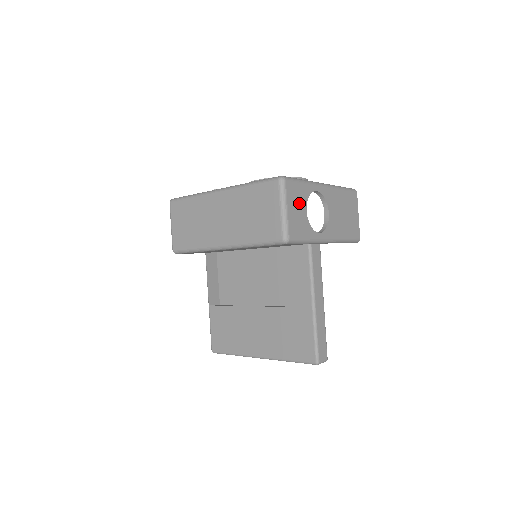
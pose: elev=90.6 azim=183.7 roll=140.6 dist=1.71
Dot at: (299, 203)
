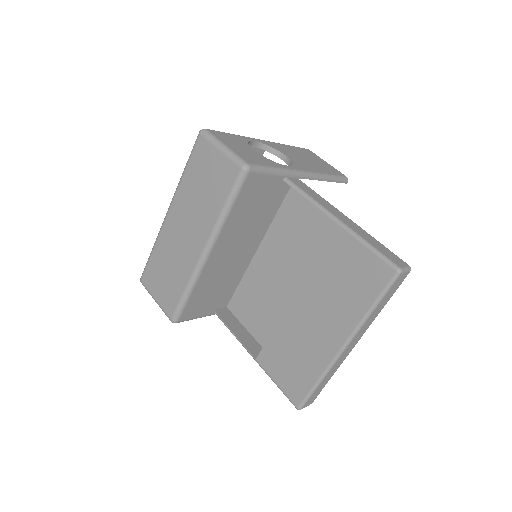
Dot at: (239, 145)
